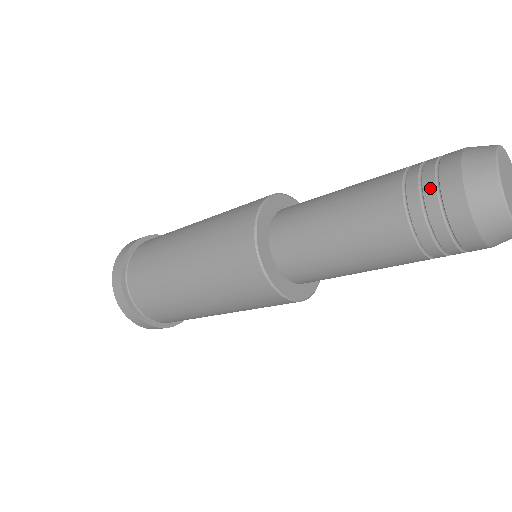
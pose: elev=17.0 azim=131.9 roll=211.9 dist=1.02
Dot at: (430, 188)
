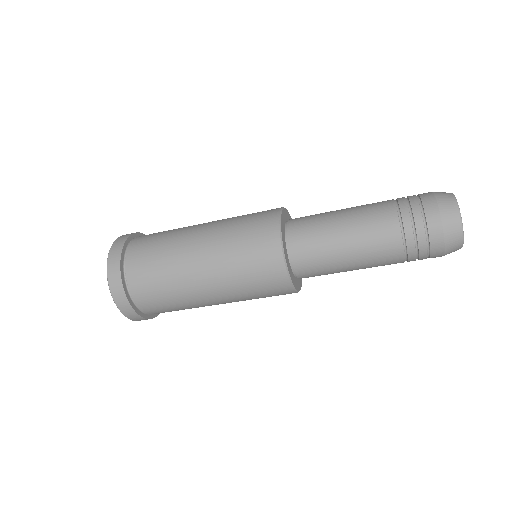
Dot at: (413, 196)
